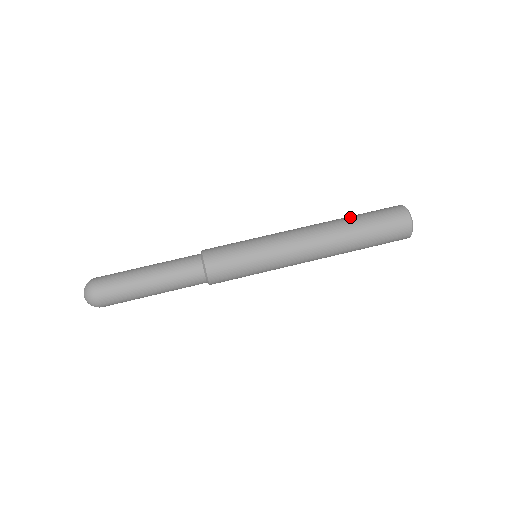
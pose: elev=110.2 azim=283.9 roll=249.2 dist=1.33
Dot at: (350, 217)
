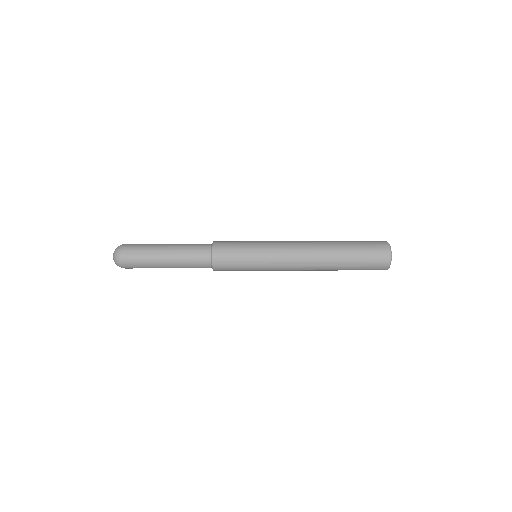
Dot at: (339, 241)
